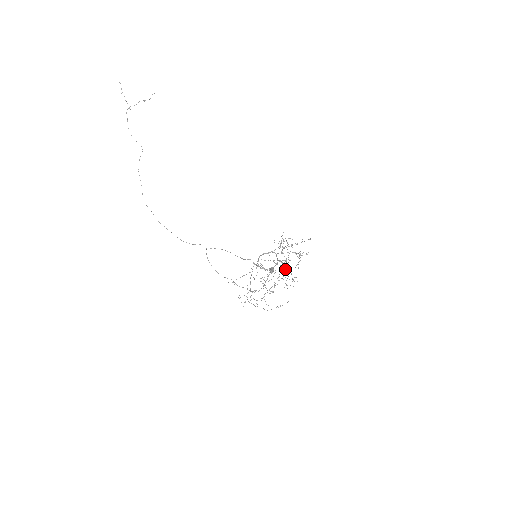
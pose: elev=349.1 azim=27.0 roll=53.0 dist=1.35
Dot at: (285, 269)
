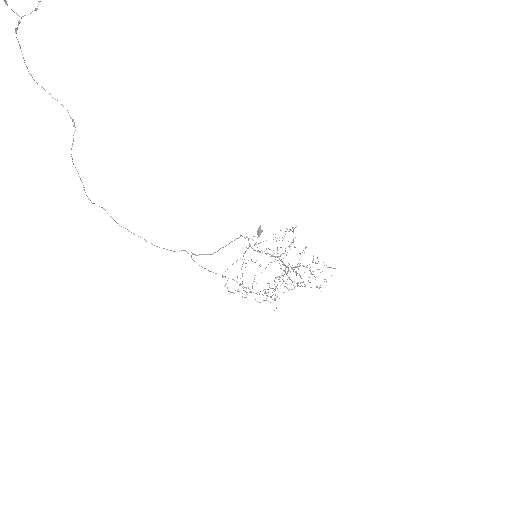
Dot at: (288, 268)
